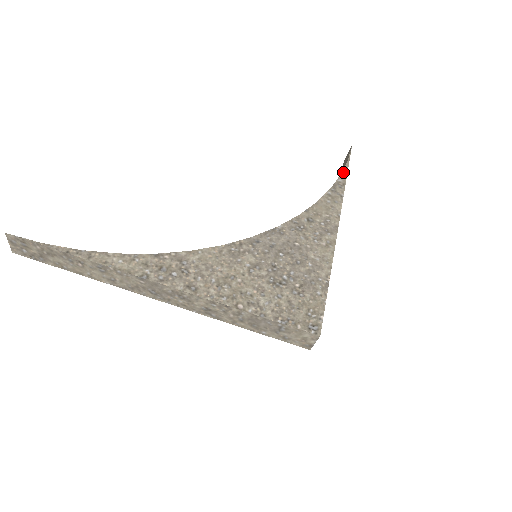
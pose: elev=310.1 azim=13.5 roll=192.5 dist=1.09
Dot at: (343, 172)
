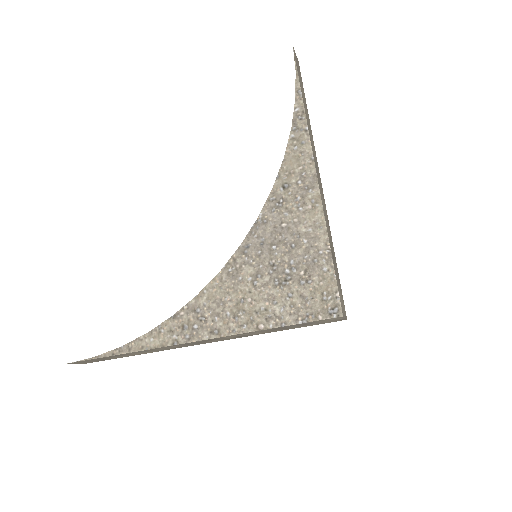
Dot at: (296, 95)
